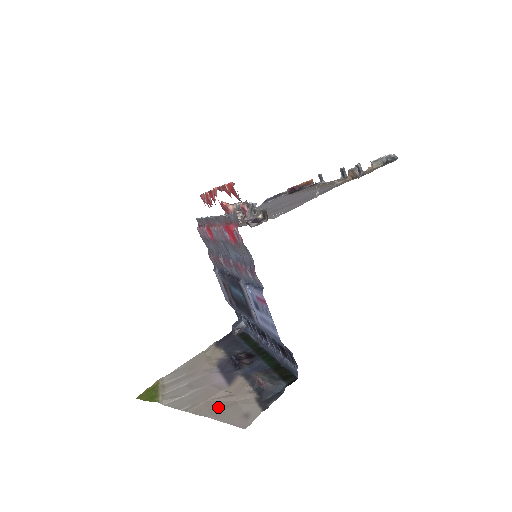
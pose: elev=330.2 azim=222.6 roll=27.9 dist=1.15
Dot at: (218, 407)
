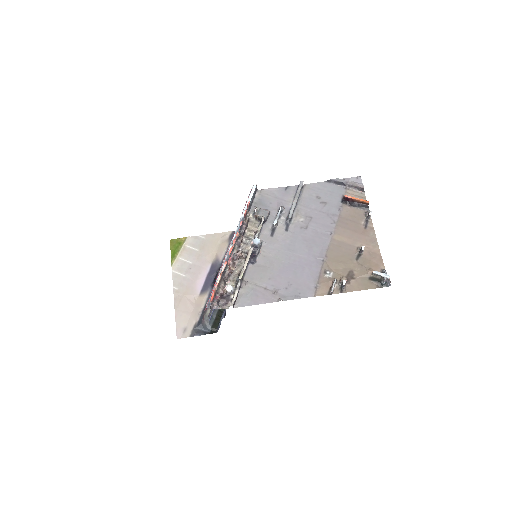
Dot at: (183, 308)
